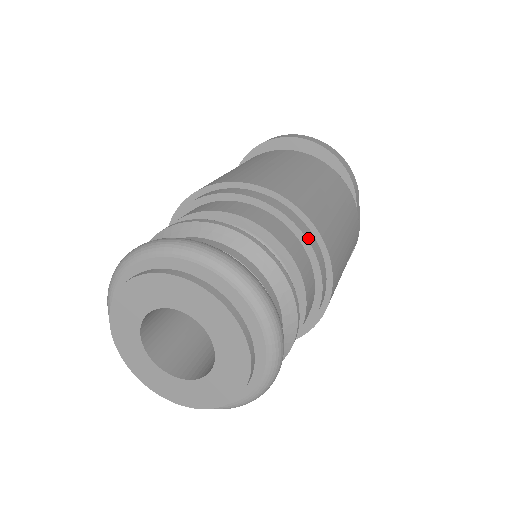
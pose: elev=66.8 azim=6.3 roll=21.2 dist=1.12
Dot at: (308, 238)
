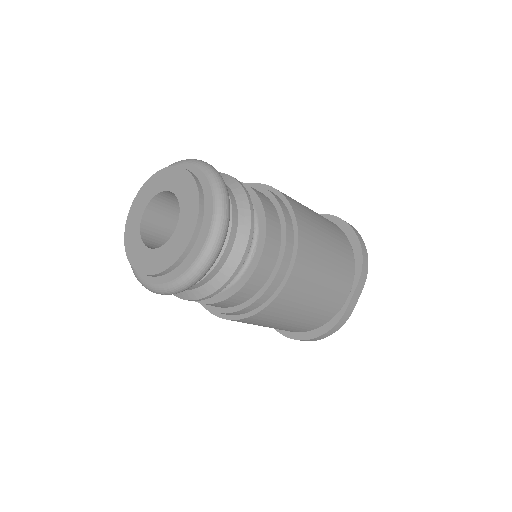
Dot at: (288, 233)
